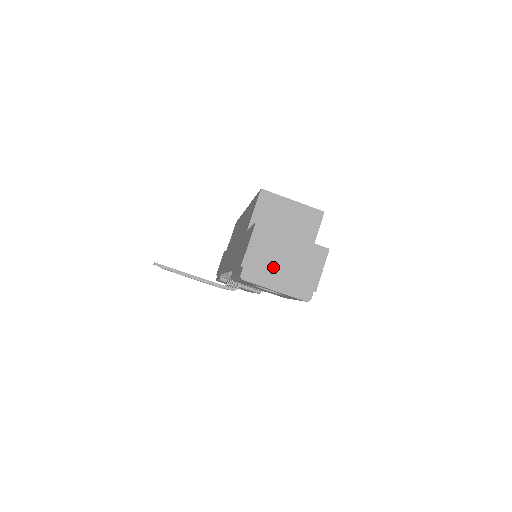
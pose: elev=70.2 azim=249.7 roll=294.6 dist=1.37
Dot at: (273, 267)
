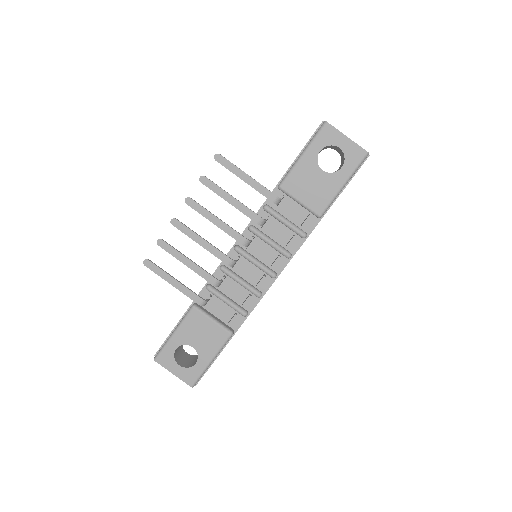
Dot at: occluded
